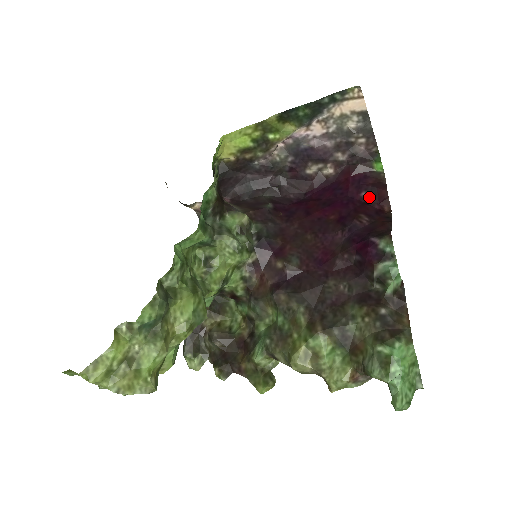
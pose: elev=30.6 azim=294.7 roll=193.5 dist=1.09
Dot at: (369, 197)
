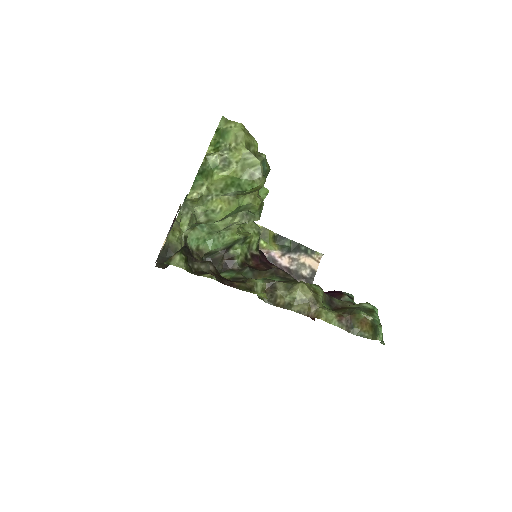
Dot at: occluded
